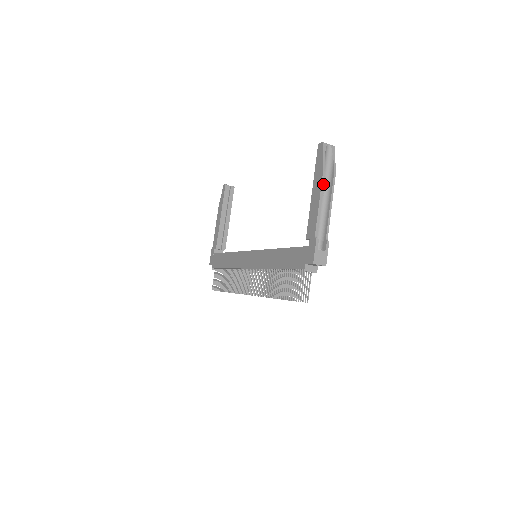
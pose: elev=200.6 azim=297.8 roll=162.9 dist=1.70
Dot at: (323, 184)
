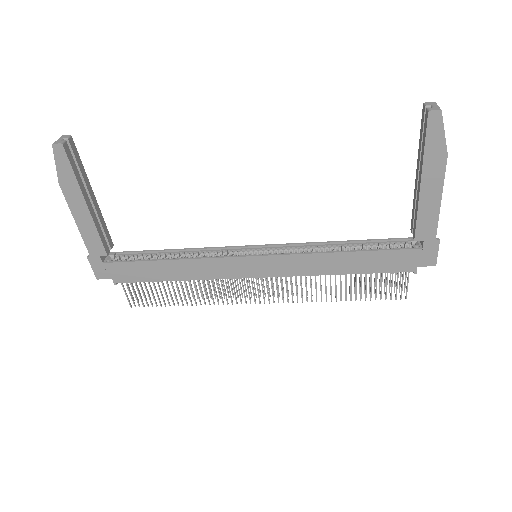
Dot at: occluded
